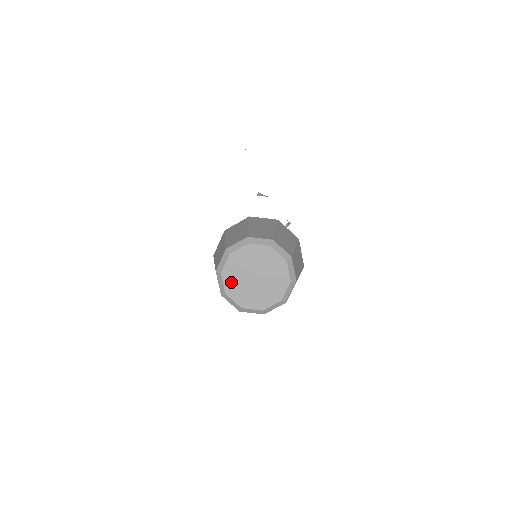
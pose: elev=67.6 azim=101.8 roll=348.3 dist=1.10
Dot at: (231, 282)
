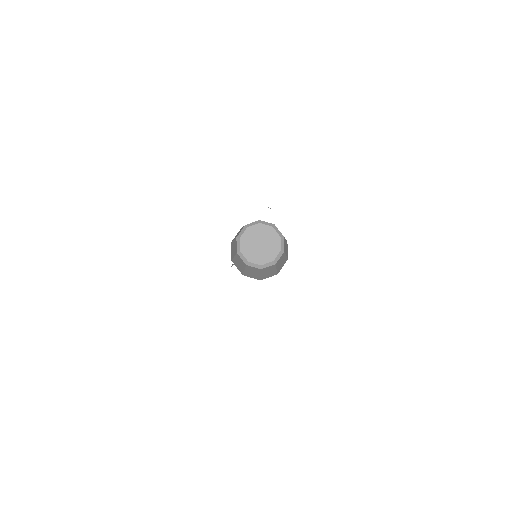
Dot at: (245, 244)
